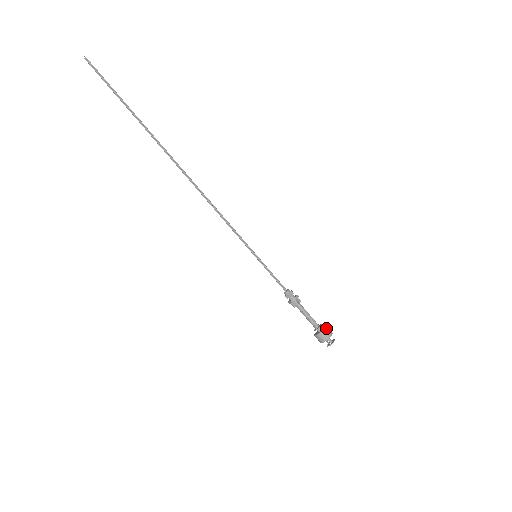
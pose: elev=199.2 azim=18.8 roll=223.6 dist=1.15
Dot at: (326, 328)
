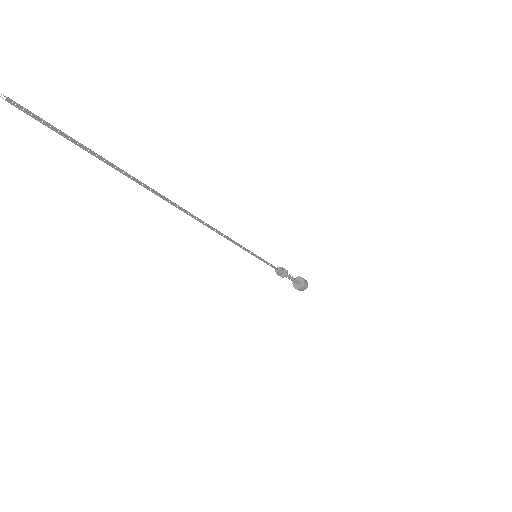
Dot at: (304, 283)
